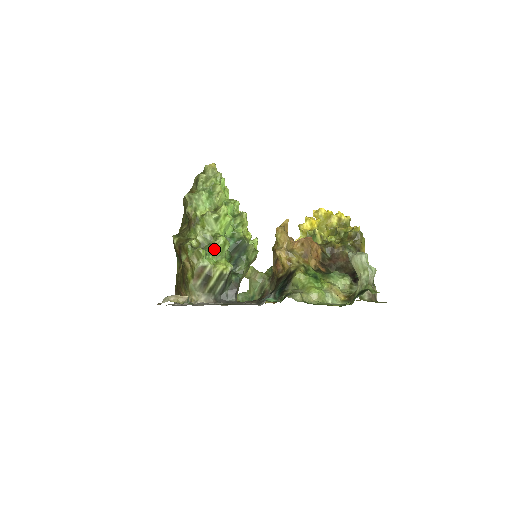
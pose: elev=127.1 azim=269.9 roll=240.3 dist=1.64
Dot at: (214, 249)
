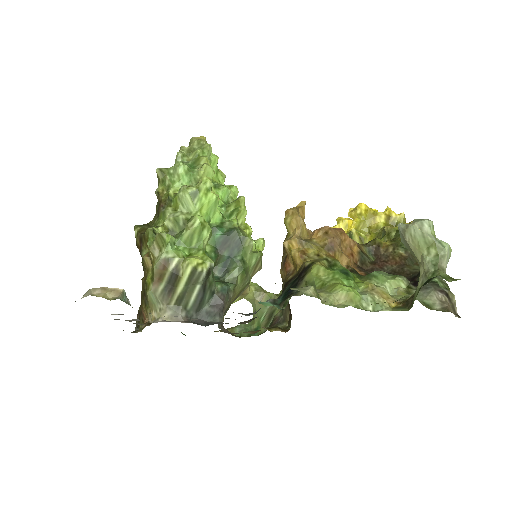
Dot at: (186, 235)
